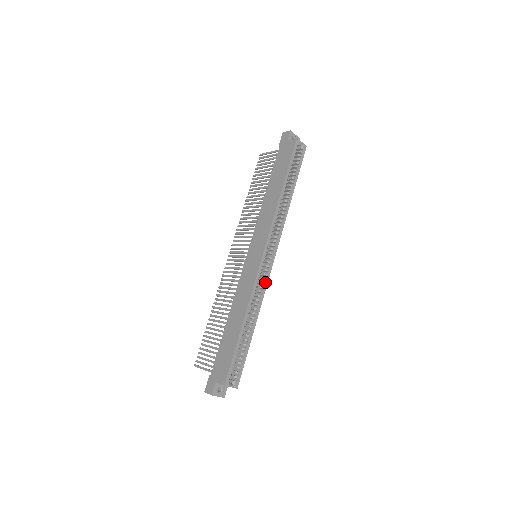
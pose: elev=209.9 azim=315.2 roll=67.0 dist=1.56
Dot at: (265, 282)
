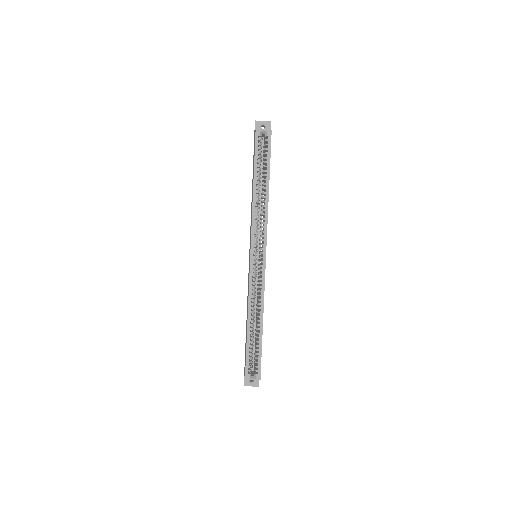
Dot at: (262, 281)
